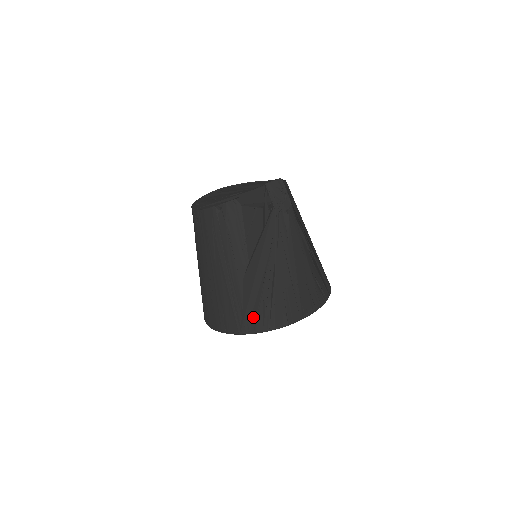
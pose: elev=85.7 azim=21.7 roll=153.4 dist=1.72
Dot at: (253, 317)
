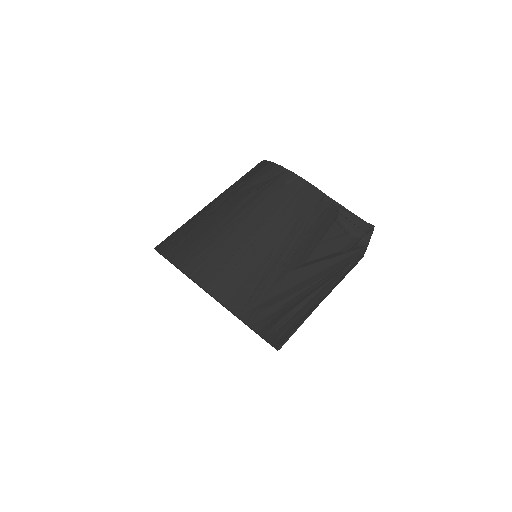
Dot at: (265, 312)
